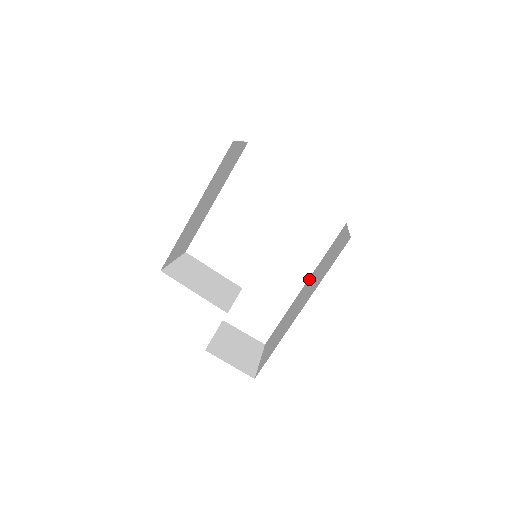
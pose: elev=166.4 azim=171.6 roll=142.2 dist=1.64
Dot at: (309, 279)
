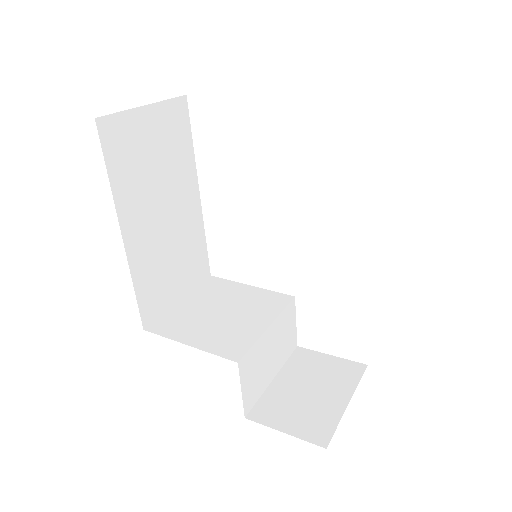
Dot at: occluded
